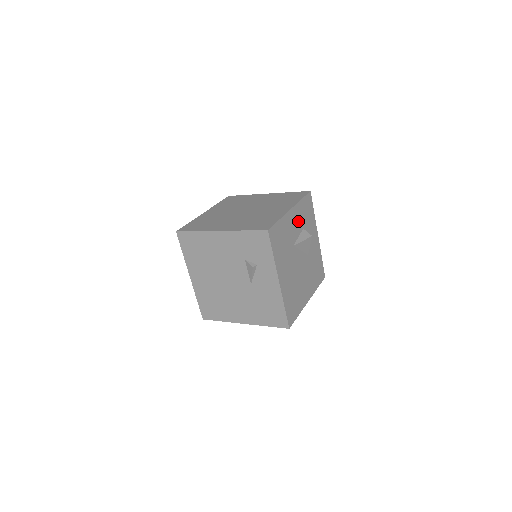
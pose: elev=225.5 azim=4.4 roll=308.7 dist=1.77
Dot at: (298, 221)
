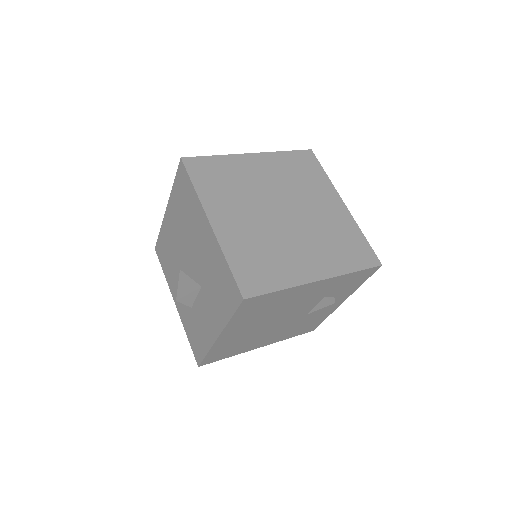
Dot at: occluded
